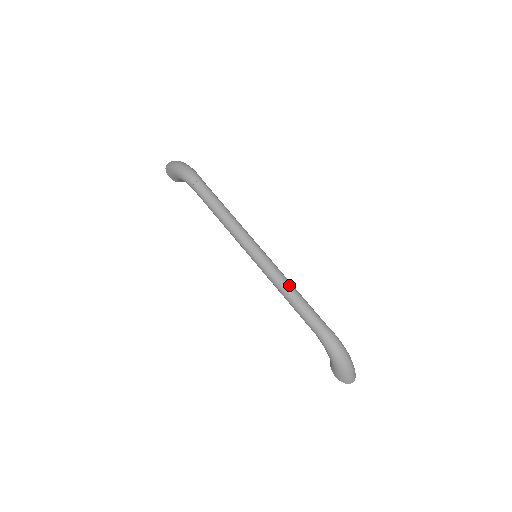
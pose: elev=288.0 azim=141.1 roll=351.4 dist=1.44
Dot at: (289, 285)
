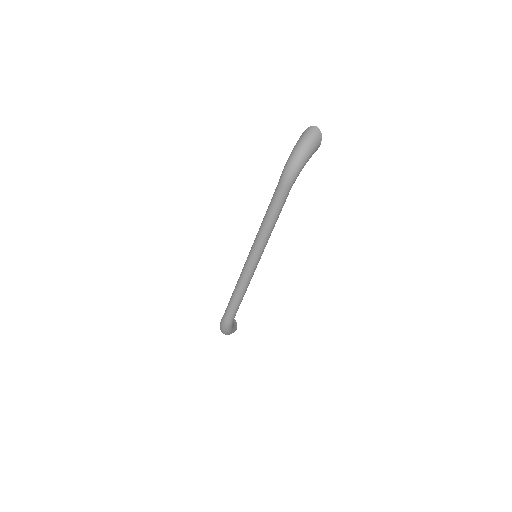
Dot at: (240, 291)
